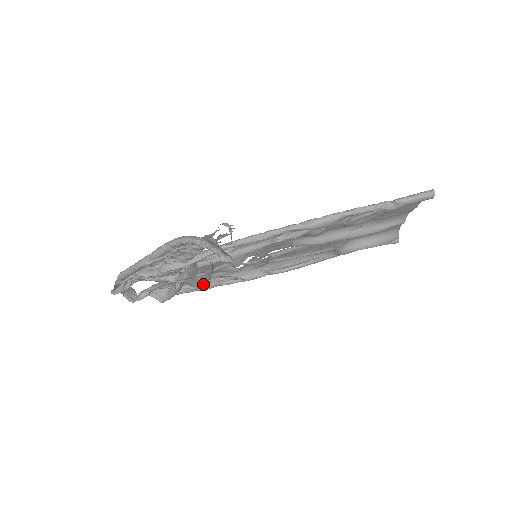
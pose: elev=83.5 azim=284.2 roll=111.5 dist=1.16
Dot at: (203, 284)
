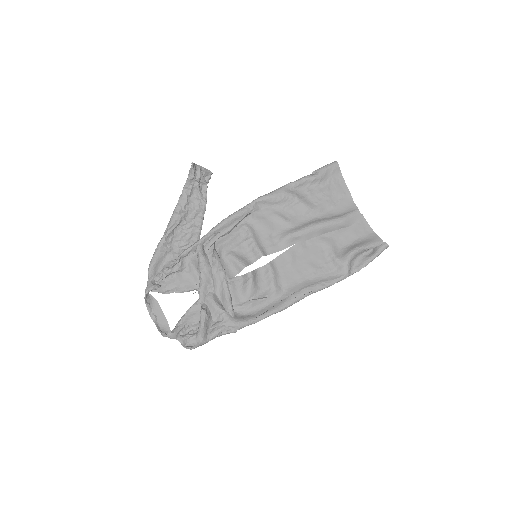
Dot at: (229, 312)
